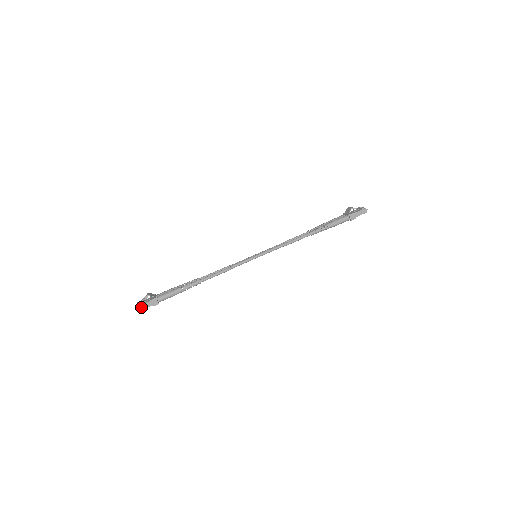
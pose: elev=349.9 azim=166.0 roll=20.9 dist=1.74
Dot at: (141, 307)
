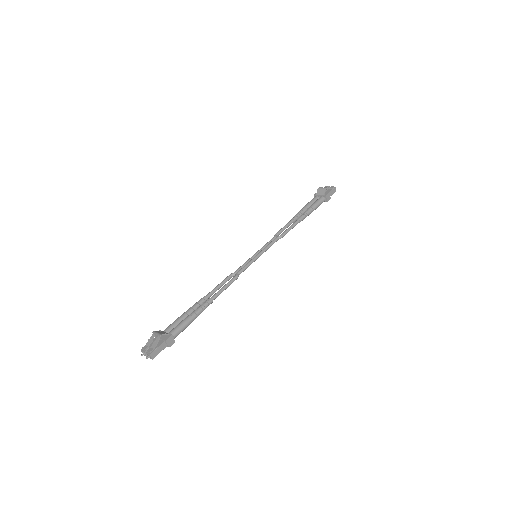
Dot at: (155, 353)
